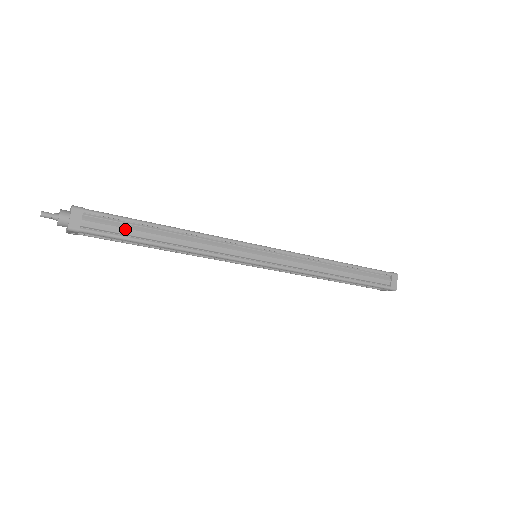
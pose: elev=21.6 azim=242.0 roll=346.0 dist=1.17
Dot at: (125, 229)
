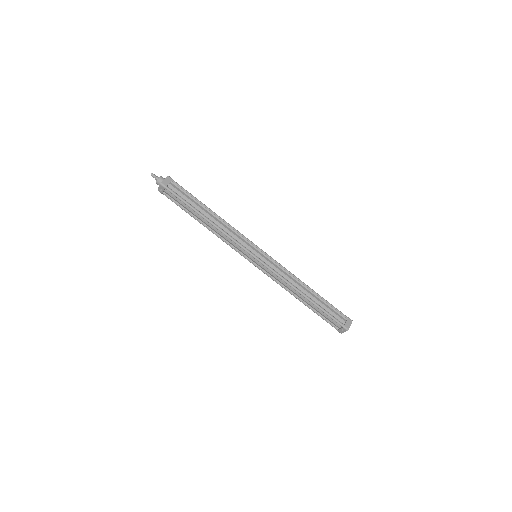
Dot at: (188, 199)
